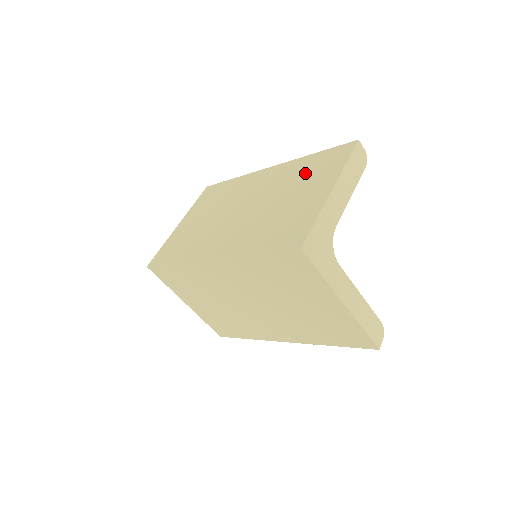
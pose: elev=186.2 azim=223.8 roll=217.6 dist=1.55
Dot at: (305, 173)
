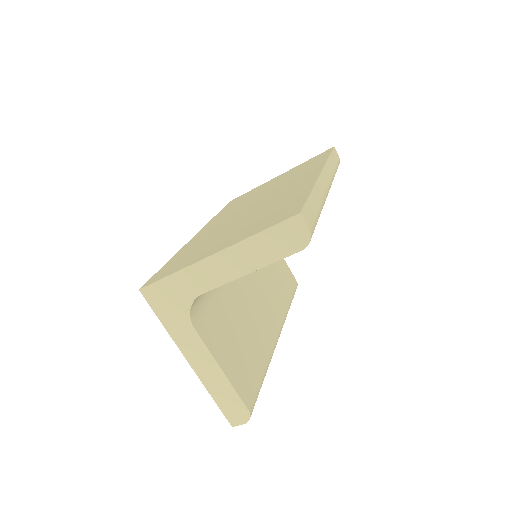
Dot at: (271, 211)
